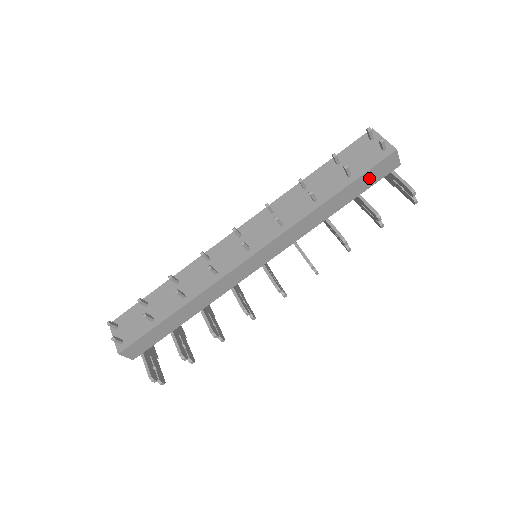
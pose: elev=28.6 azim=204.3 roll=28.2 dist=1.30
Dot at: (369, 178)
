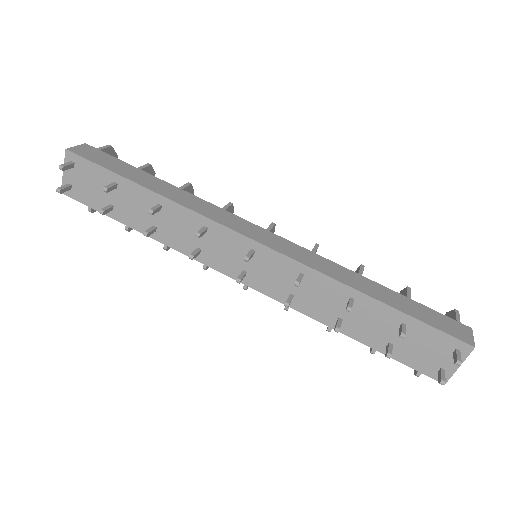
Dot at: occluded
